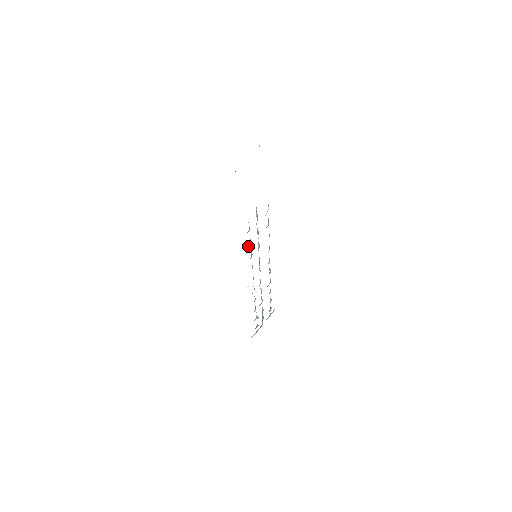
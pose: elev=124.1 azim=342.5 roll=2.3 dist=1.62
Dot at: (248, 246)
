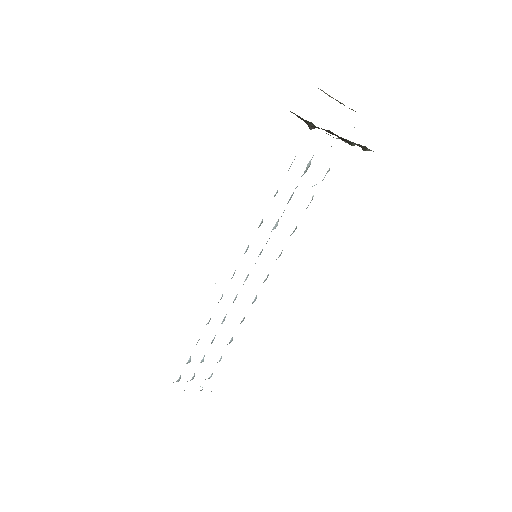
Dot at: occluded
